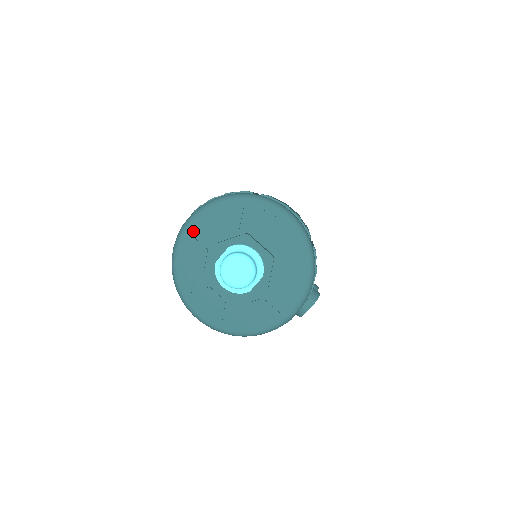
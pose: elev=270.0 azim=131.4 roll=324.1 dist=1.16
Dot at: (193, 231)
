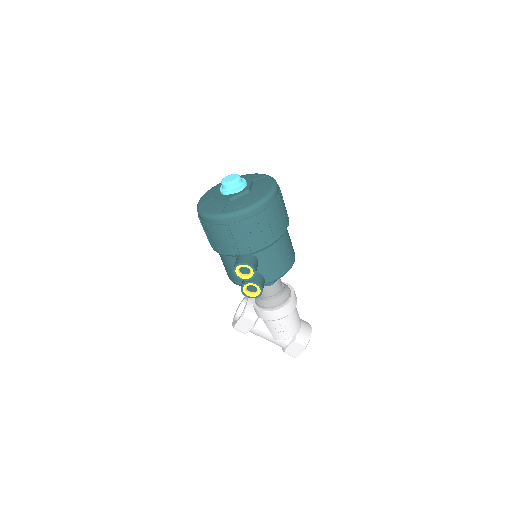
Dot at: occluded
